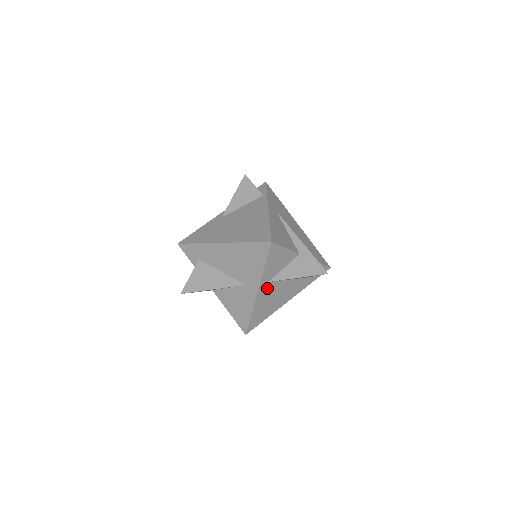
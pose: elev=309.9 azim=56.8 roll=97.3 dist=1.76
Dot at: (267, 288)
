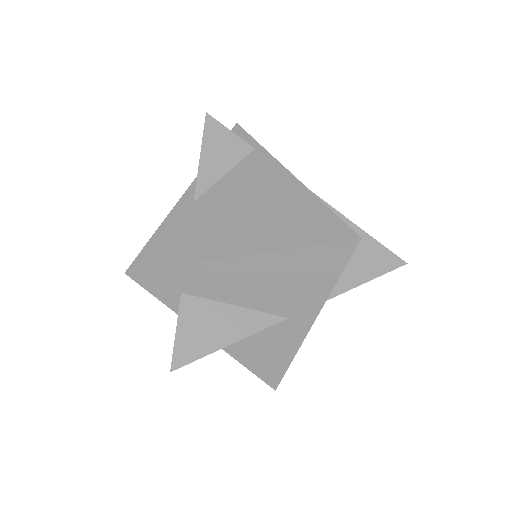
Dot at: occluded
